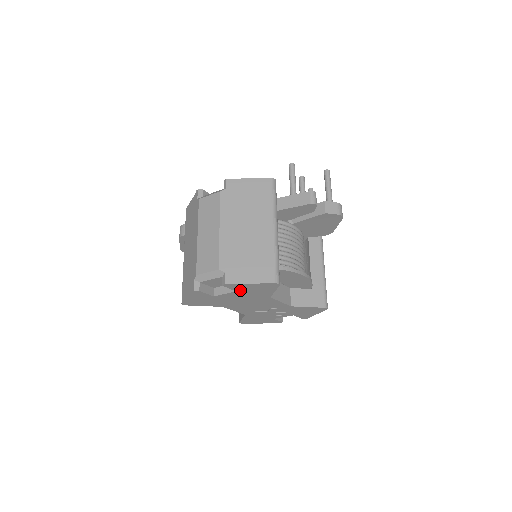
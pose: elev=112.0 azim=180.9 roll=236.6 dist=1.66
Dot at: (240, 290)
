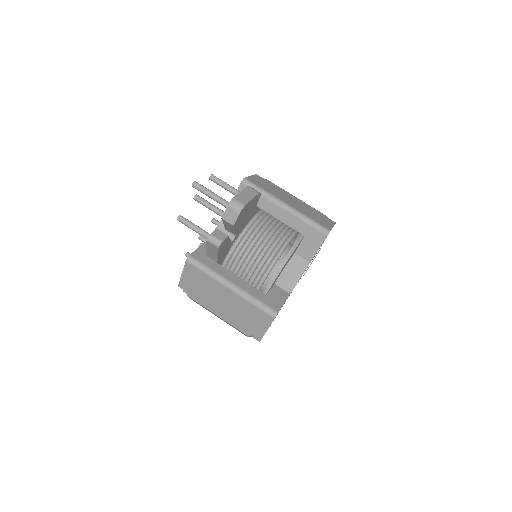
Dot at: occluded
